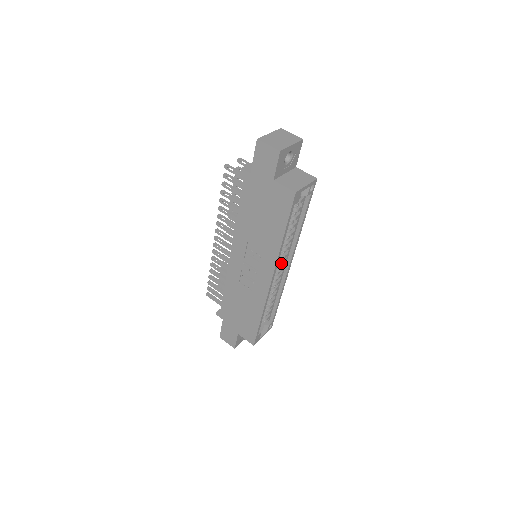
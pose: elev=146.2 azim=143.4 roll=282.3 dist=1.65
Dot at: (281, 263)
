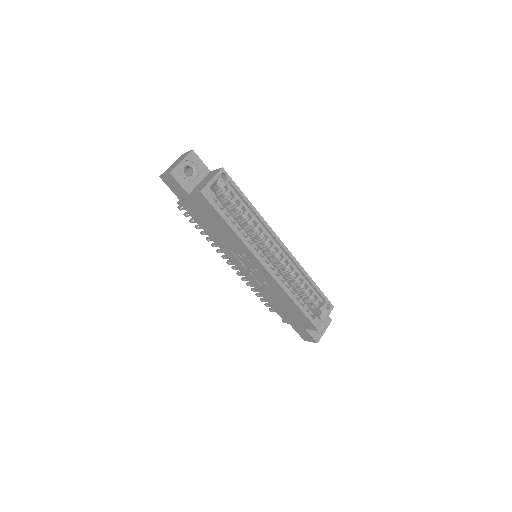
Dot at: (270, 248)
